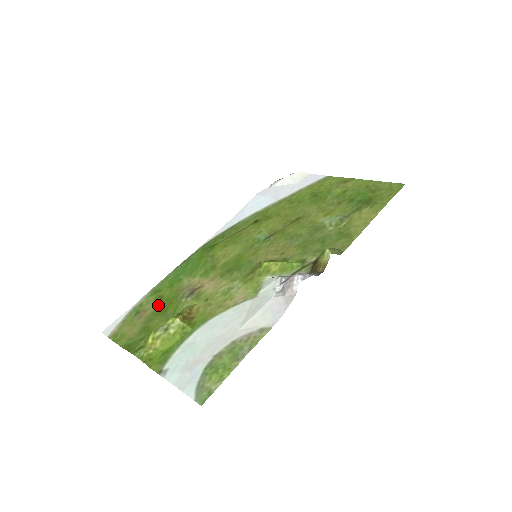
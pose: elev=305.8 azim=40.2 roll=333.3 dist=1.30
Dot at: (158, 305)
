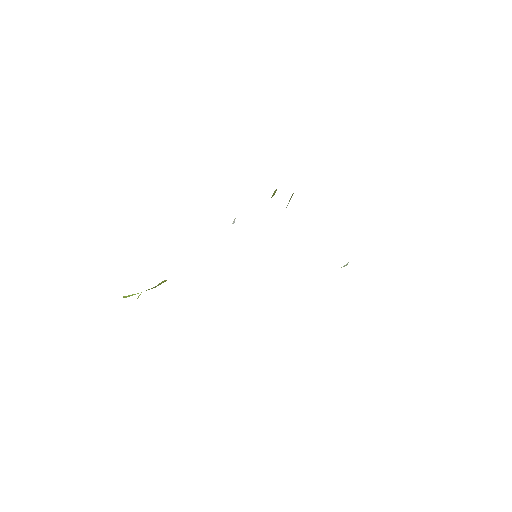
Dot at: occluded
